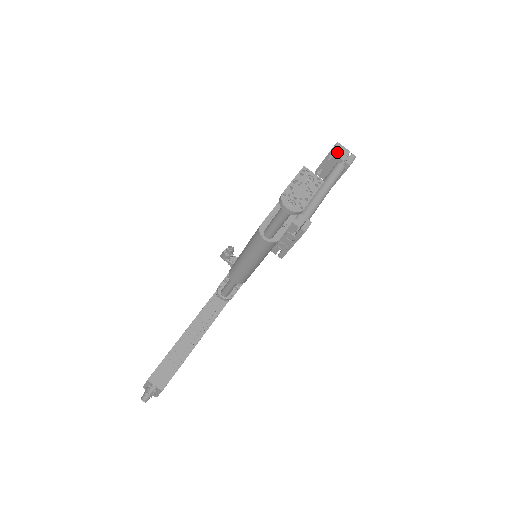
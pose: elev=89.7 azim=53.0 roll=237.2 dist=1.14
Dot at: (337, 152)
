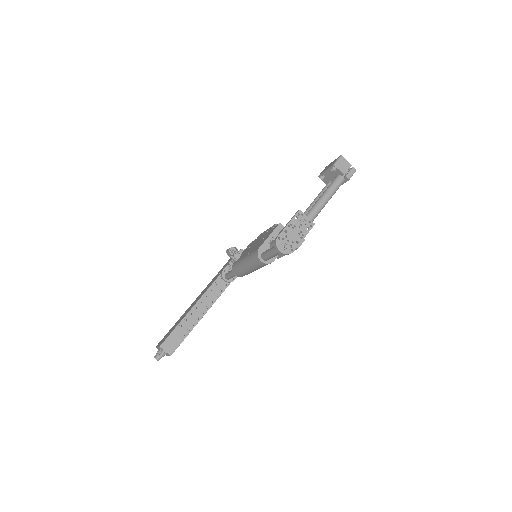
Dot at: (339, 166)
